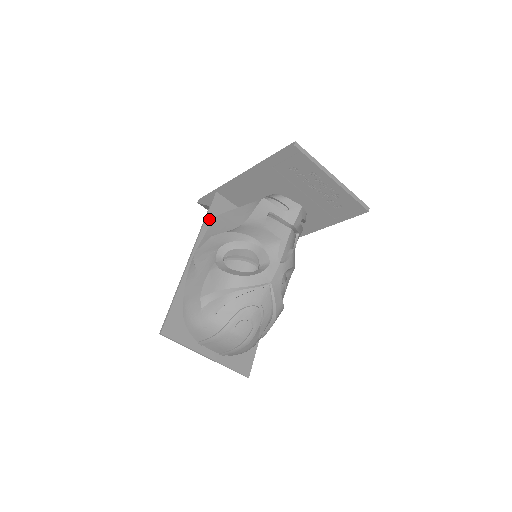
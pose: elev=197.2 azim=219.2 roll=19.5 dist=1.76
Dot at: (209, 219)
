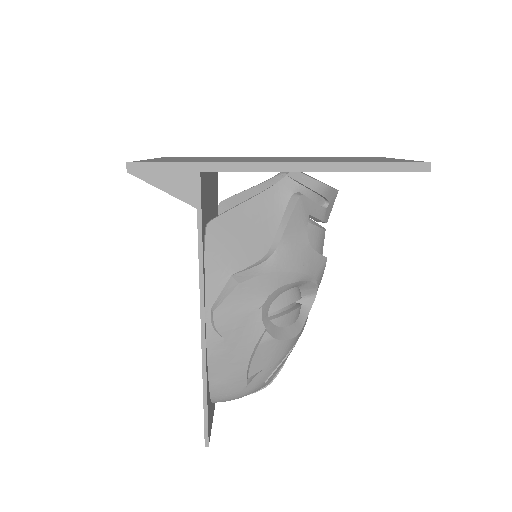
Dot at: (203, 236)
